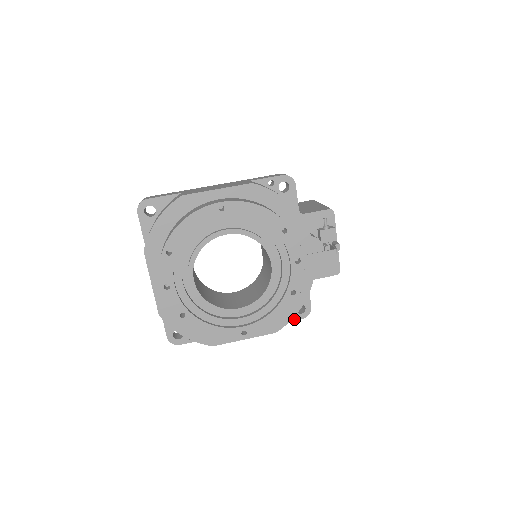
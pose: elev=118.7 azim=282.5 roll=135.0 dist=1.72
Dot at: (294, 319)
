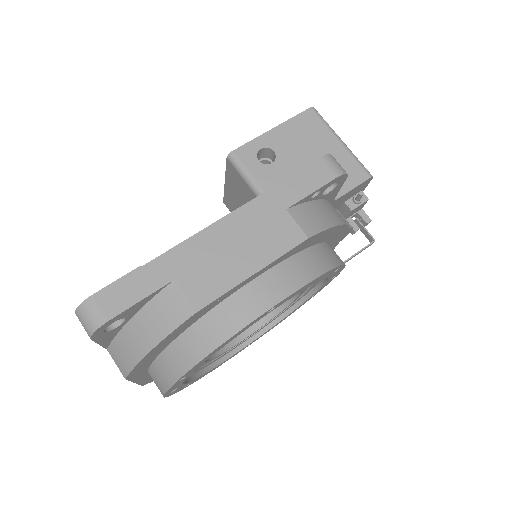
Dot at: occluded
